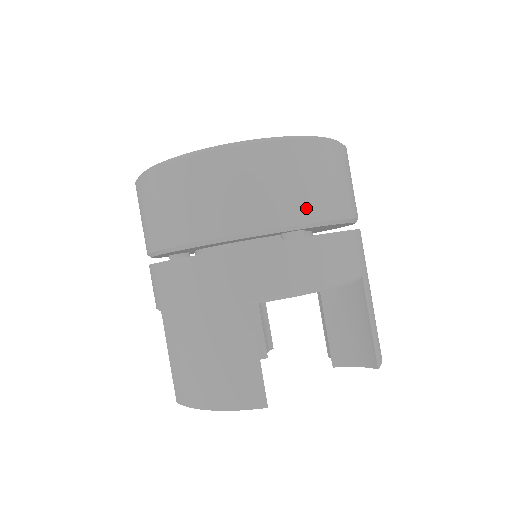
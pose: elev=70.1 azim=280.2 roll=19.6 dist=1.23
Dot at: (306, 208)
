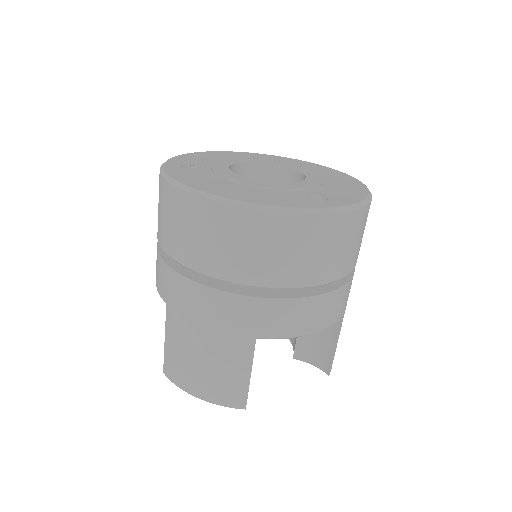
Dot at: (326, 272)
